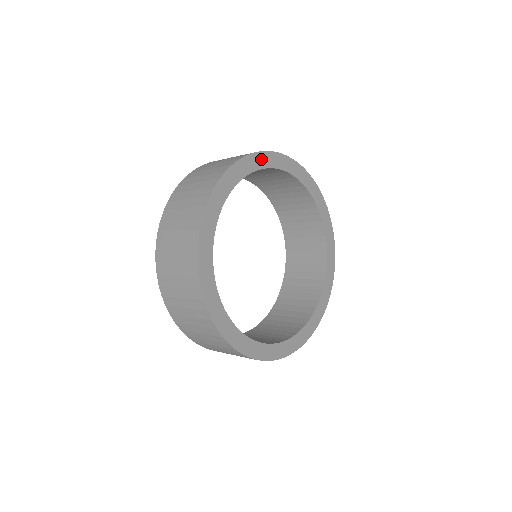
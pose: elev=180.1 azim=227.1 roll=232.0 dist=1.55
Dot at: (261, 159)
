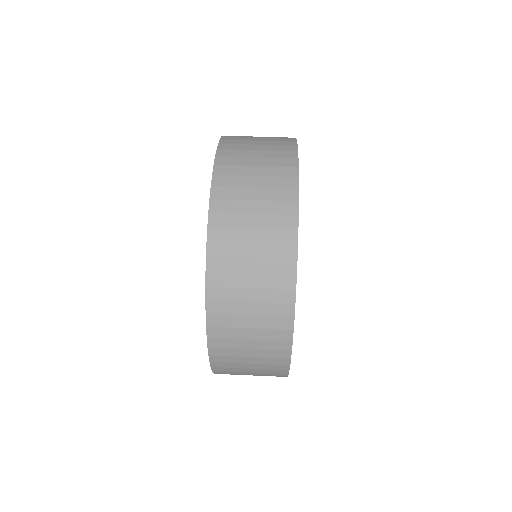
Dot at: occluded
